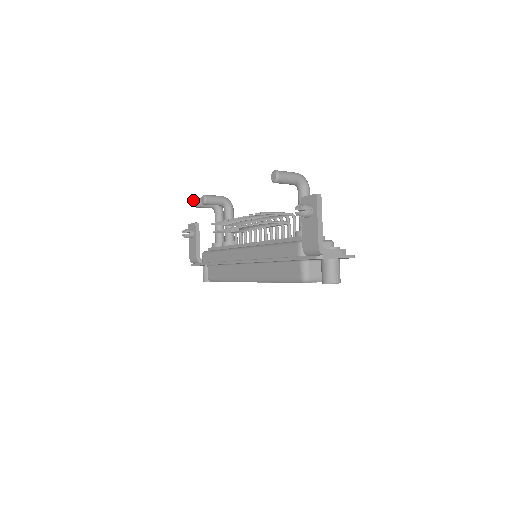
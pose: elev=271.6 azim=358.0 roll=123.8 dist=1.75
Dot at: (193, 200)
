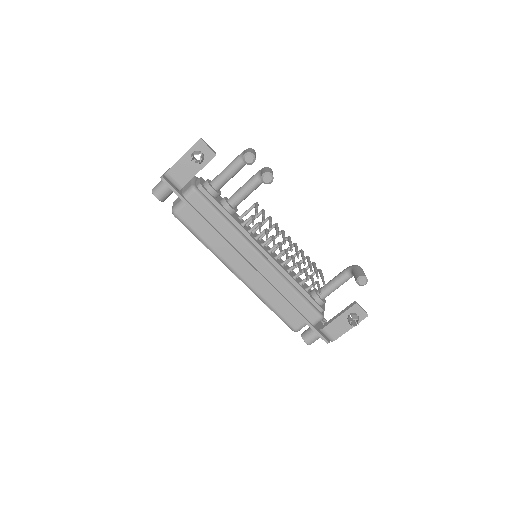
Dot at: (252, 157)
